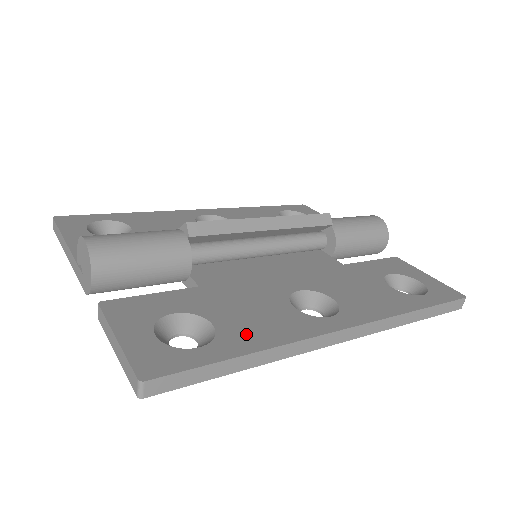
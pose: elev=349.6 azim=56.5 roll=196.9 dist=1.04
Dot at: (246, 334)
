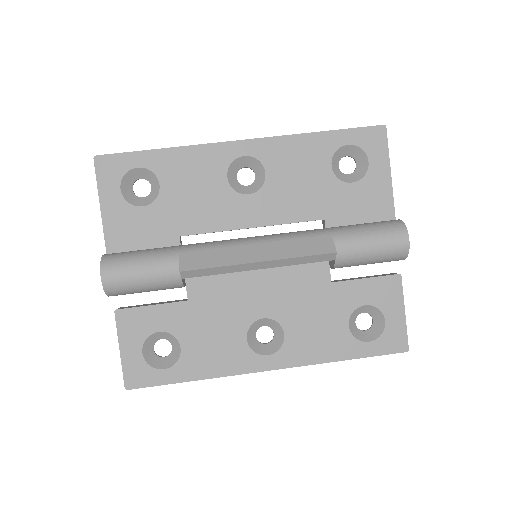
Dot at: (198, 363)
